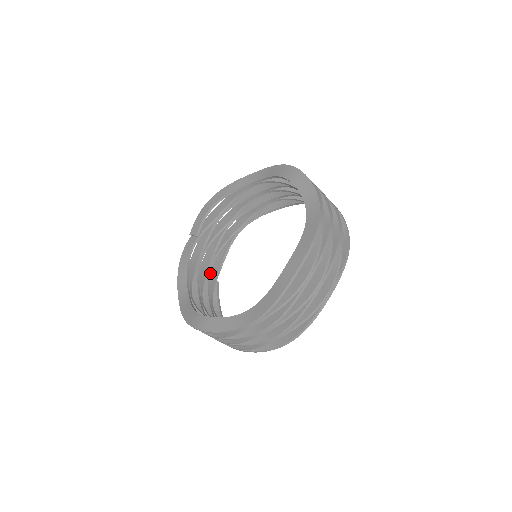
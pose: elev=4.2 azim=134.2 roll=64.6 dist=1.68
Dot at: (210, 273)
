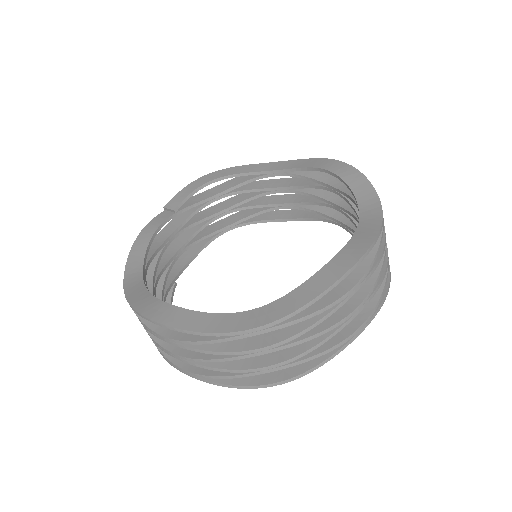
Dot at: (171, 267)
